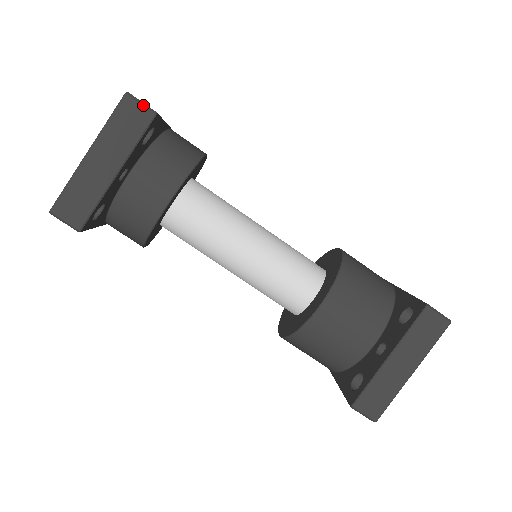
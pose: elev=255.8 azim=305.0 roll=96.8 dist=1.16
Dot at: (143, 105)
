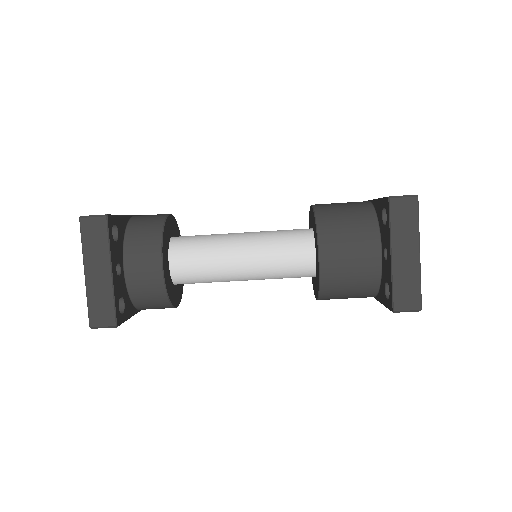
Dot at: (95, 217)
